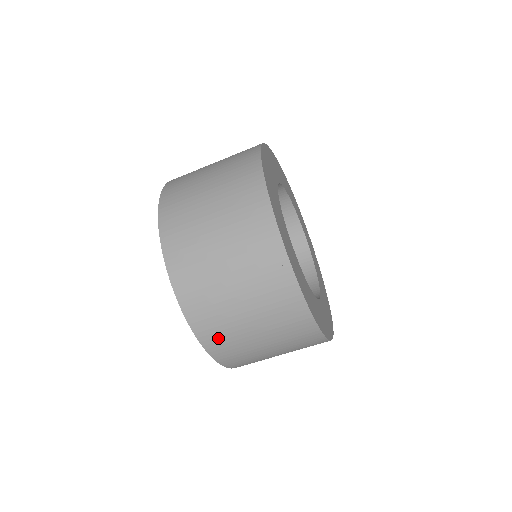
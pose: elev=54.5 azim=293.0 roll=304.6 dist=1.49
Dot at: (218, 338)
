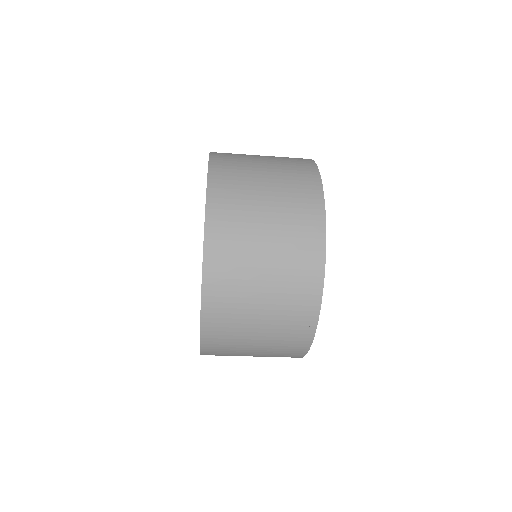
Dot at: (220, 332)
